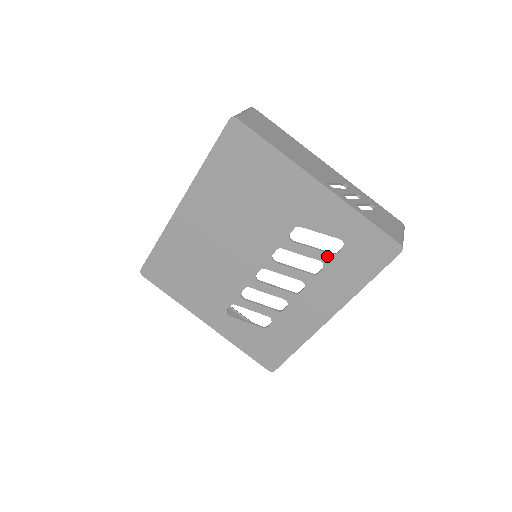
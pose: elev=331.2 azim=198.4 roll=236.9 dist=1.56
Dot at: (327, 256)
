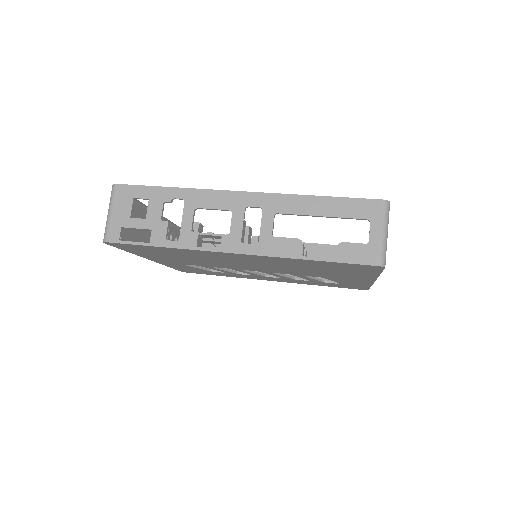
Dot at: (318, 281)
